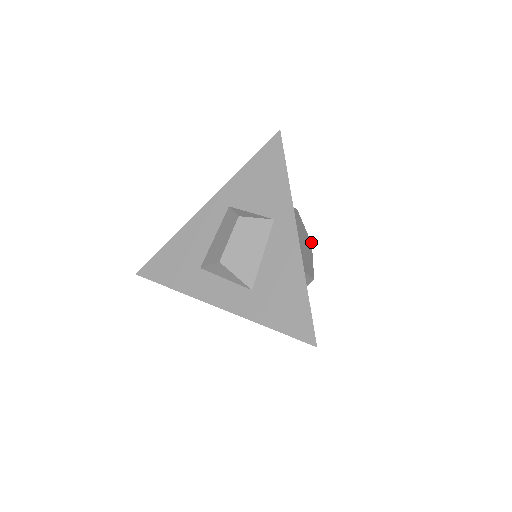
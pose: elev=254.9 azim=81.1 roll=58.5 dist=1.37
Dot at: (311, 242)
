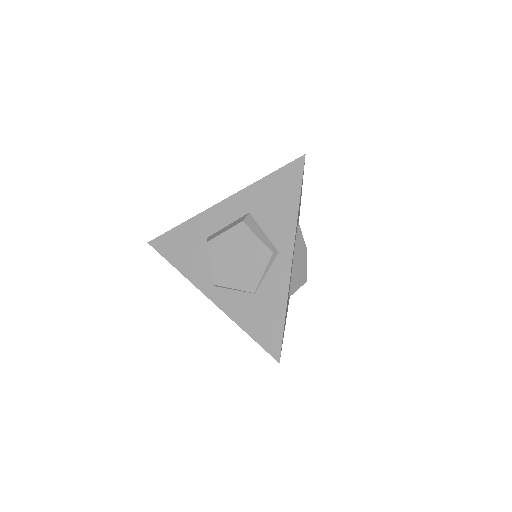
Dot at: occluded
